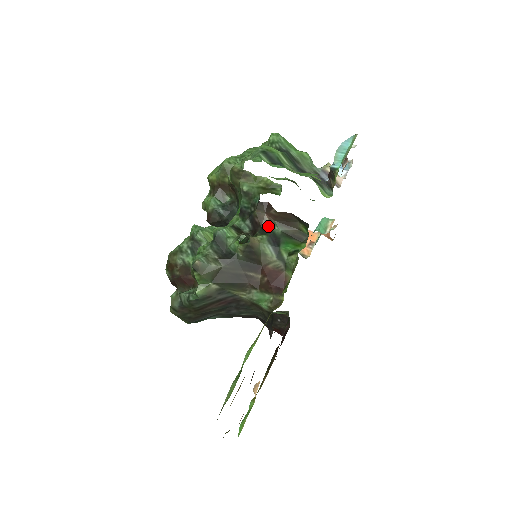
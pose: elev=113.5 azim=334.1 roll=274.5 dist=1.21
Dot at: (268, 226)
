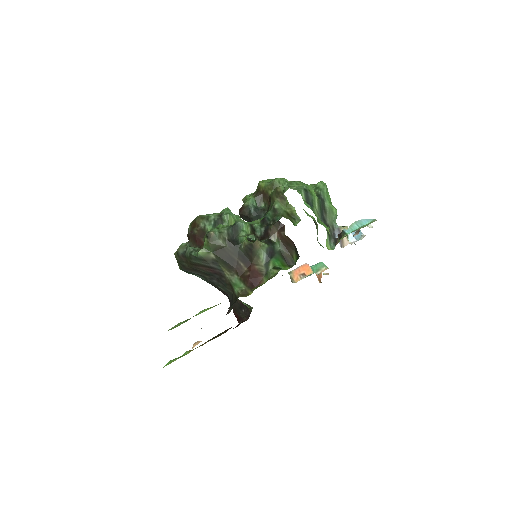
Dot at: (274, 240)
